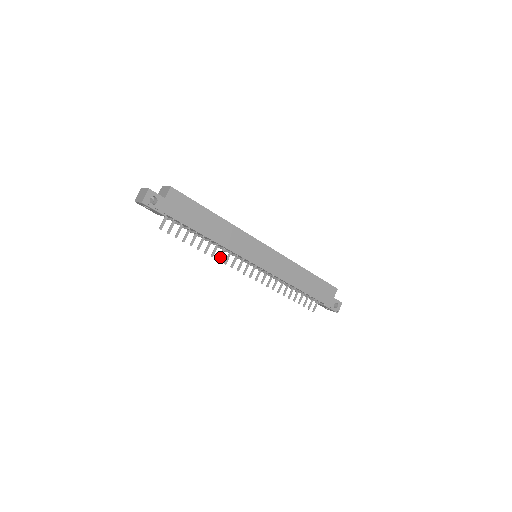
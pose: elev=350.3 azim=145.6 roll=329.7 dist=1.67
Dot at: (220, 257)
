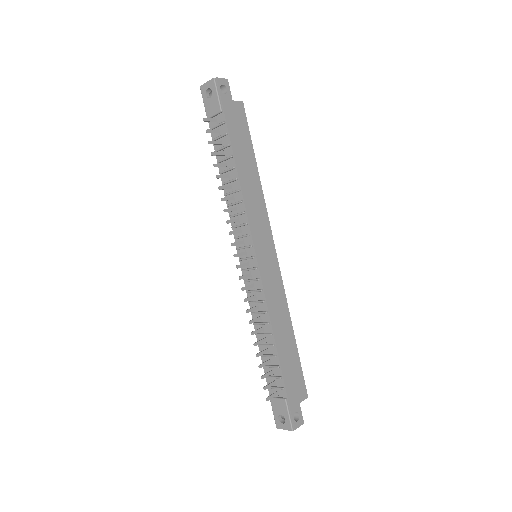
Dot at: (228, 210)
